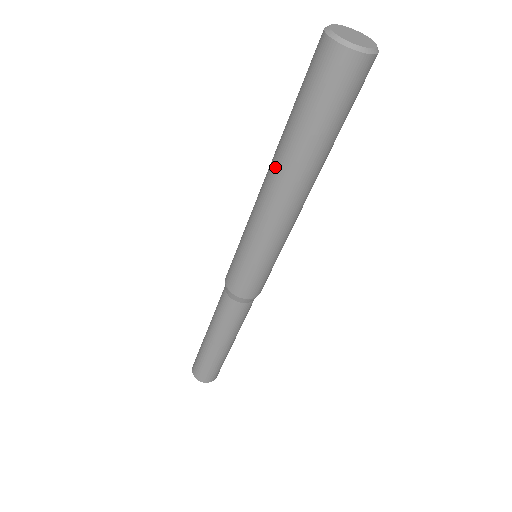
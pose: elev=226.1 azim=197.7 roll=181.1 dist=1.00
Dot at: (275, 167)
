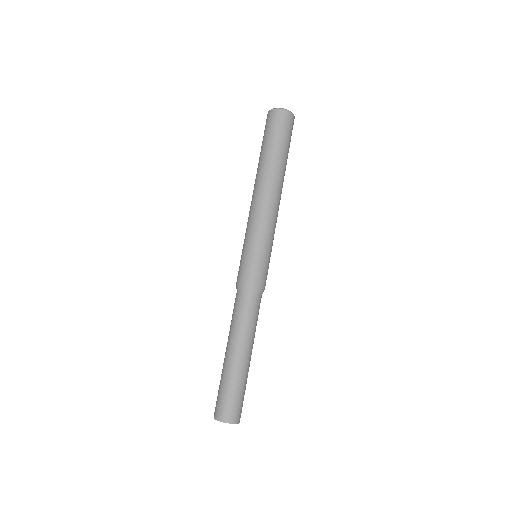
Dot at: (262, 177)
